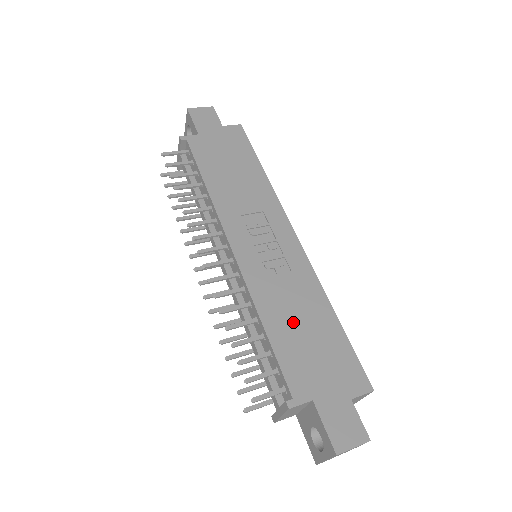
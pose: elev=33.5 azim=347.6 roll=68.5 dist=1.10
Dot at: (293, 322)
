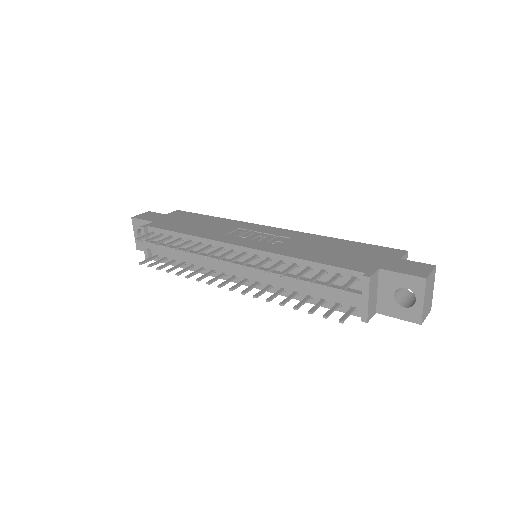
Dot at: (320, 251)
